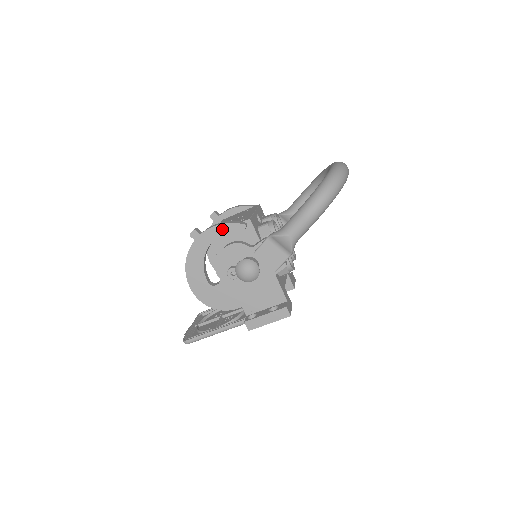
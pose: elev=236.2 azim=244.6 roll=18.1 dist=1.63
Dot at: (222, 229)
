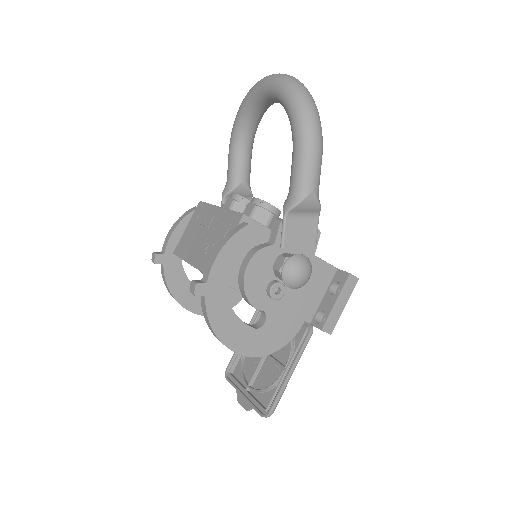
Dot at: (227, 253)
